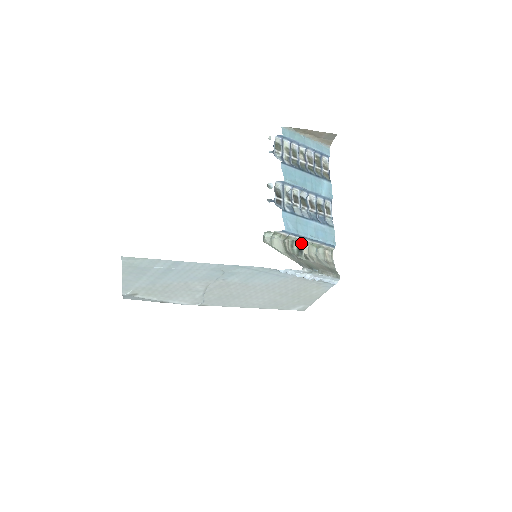
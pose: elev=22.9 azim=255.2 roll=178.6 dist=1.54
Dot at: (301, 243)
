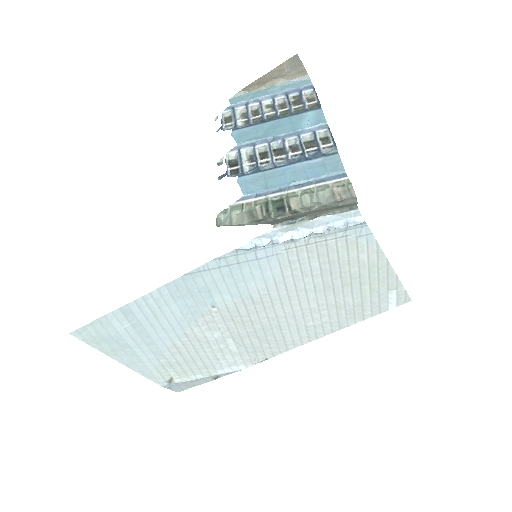
Dot at: (282, 199)
